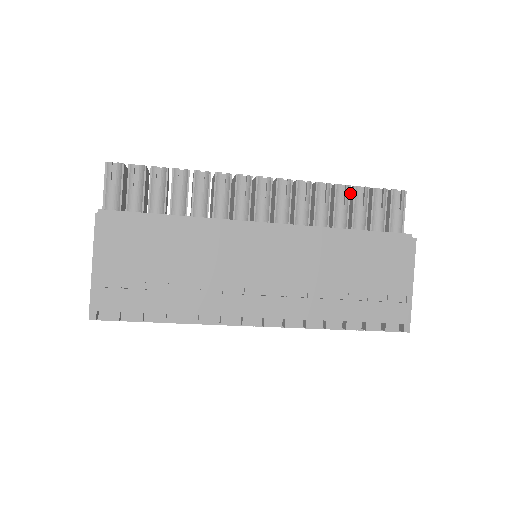
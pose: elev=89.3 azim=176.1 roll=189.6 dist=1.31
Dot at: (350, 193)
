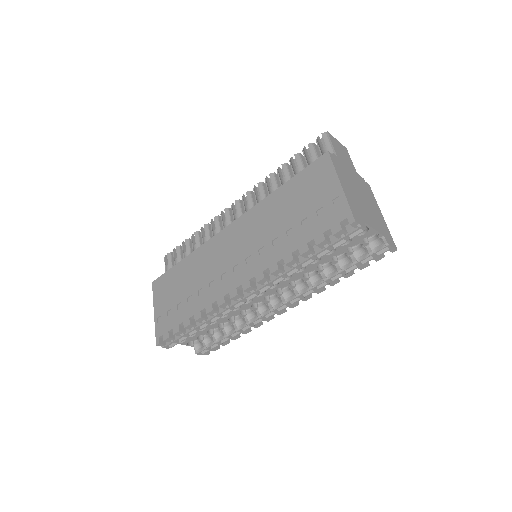
Dot at: occluded
